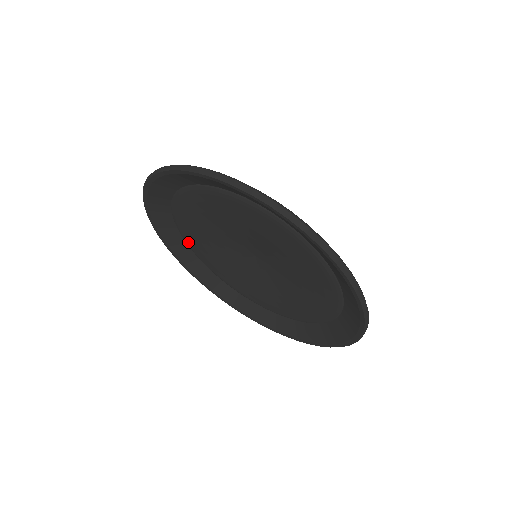
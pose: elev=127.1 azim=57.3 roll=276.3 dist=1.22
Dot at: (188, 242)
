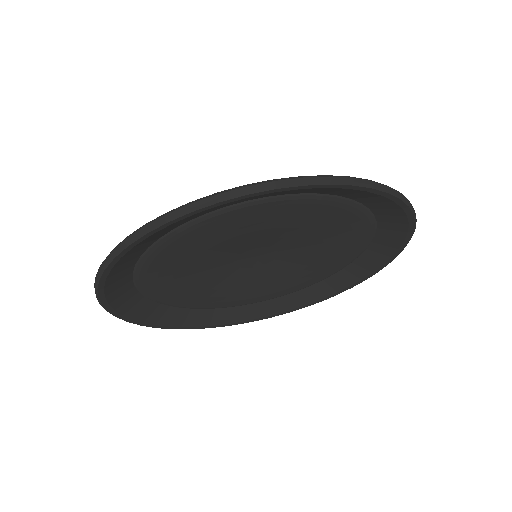
Dot at: (157, 298)
